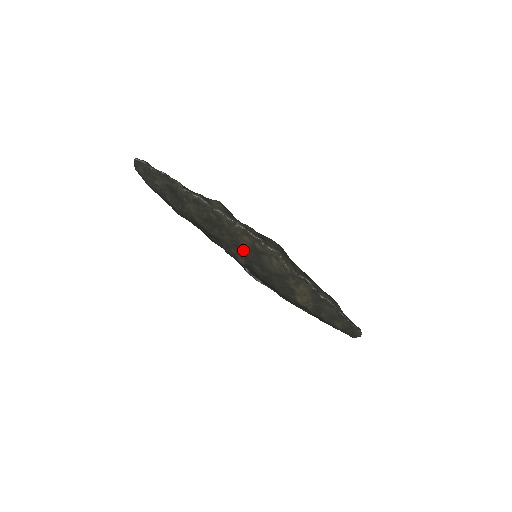
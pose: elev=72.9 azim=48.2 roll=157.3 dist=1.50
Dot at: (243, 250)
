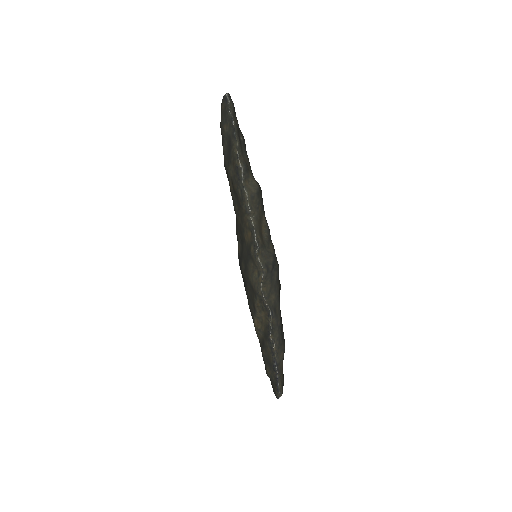
Dot at: (243, 242)
